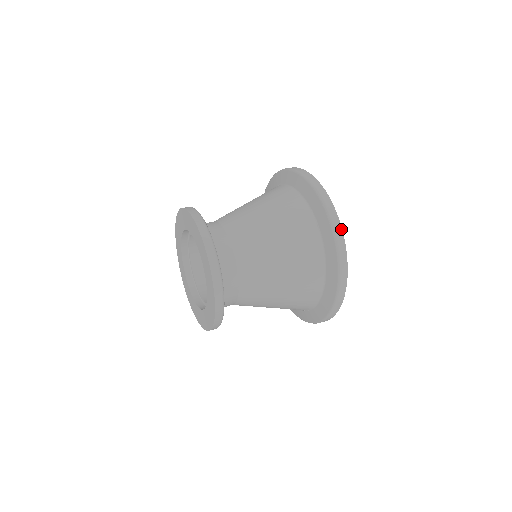
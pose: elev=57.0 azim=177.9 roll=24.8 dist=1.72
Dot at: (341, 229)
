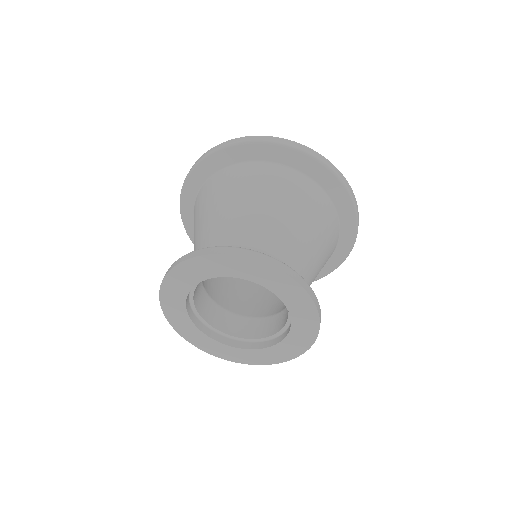
Dot at: (303, 146)
